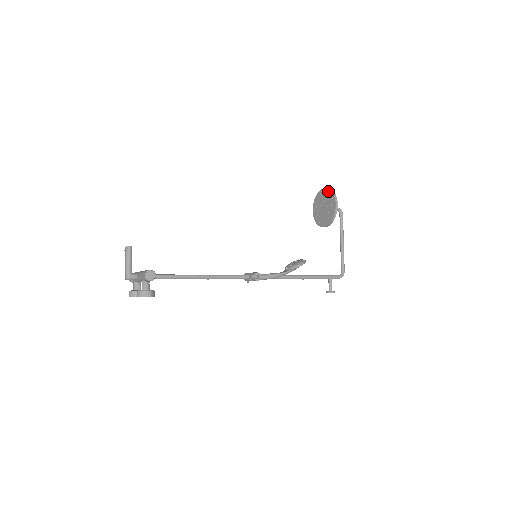
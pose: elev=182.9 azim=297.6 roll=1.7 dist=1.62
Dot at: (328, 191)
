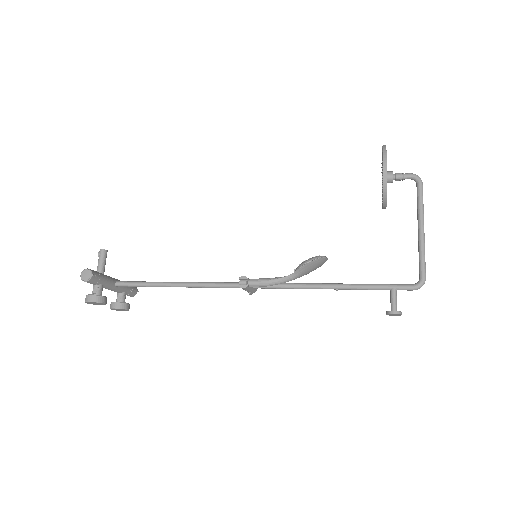
Dot at: occluded
